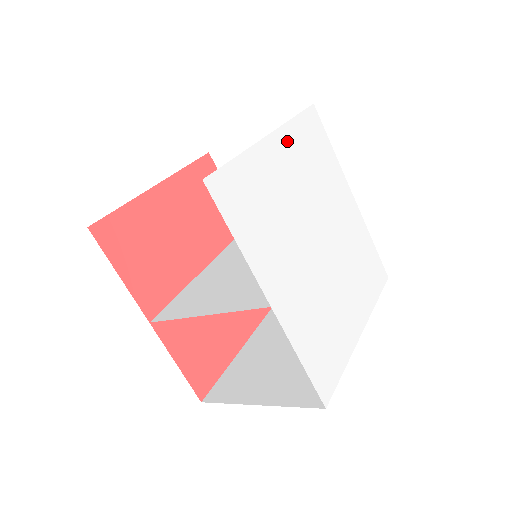
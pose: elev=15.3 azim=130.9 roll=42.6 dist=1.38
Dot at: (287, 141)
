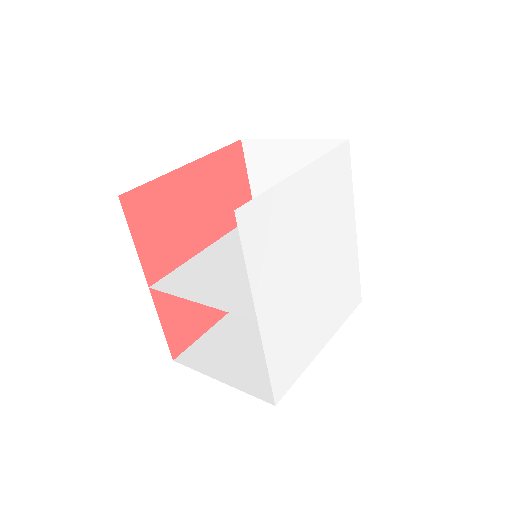
Dot at: (315, 175)
